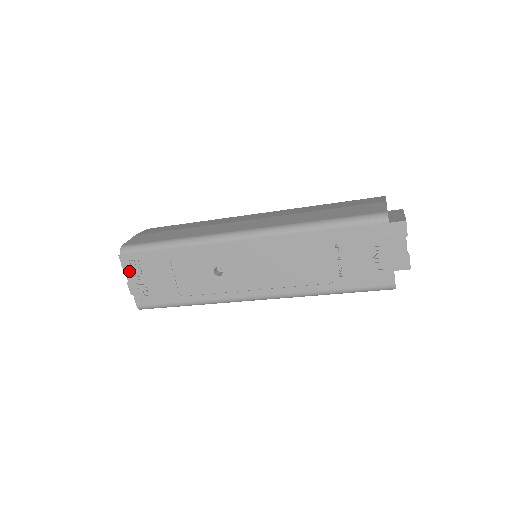
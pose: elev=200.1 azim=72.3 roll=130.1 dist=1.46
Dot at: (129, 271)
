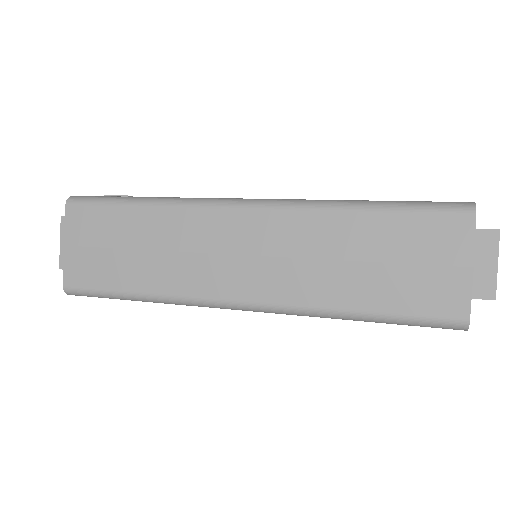
Dot at: occluded
